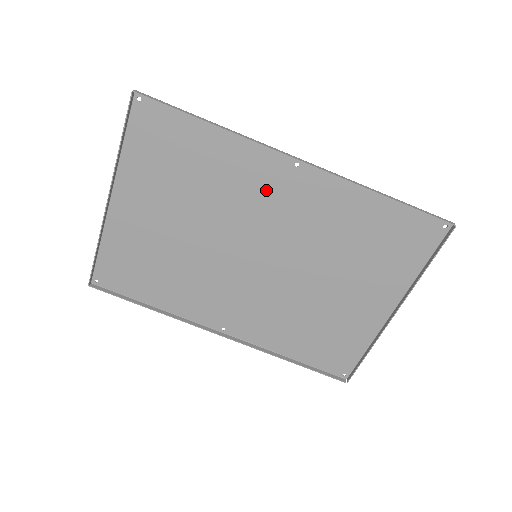
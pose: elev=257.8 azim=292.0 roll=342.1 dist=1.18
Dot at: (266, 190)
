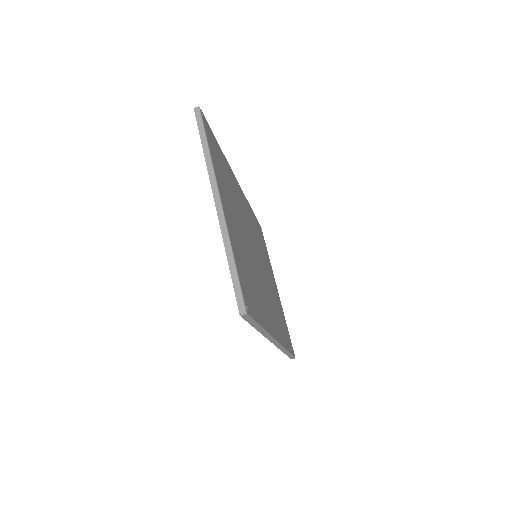
Dot at: (267, 306)
